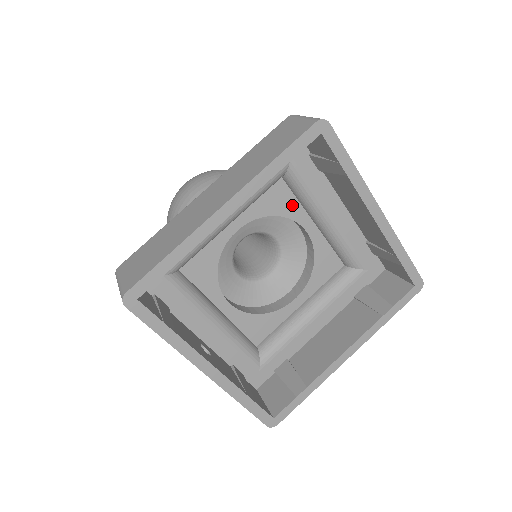
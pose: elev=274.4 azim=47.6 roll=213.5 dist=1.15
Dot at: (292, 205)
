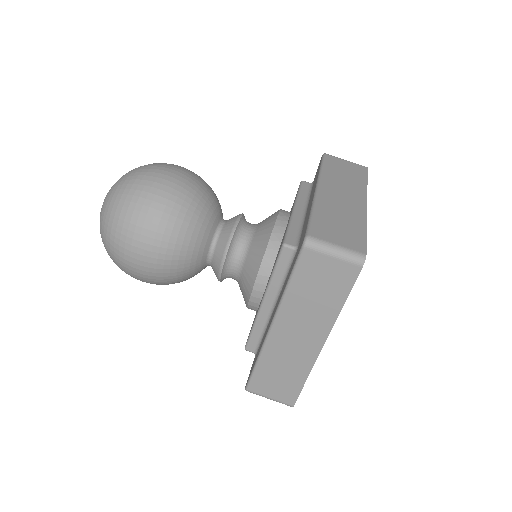
Dot at: occluded
